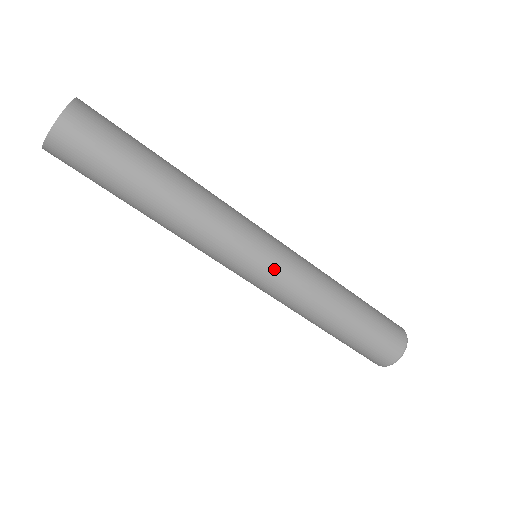
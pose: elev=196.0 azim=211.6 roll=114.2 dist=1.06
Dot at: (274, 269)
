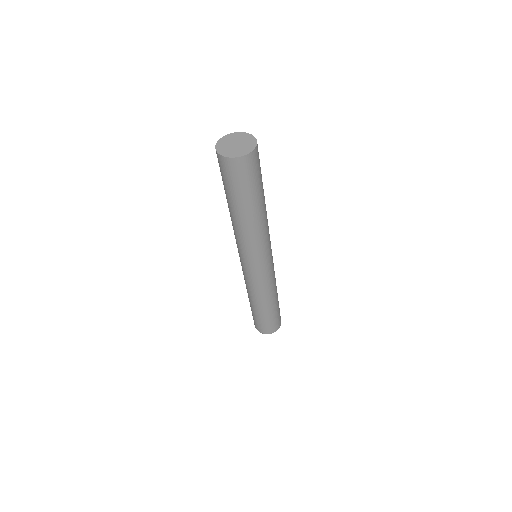
Dot at: (266, 271)
